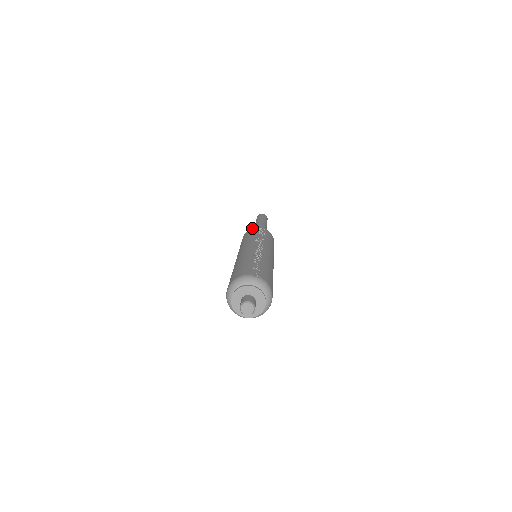
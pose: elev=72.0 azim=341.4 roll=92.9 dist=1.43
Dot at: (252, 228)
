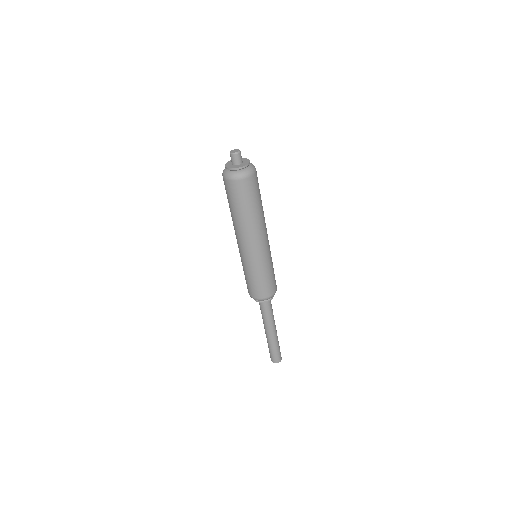
Dot at: occluded
